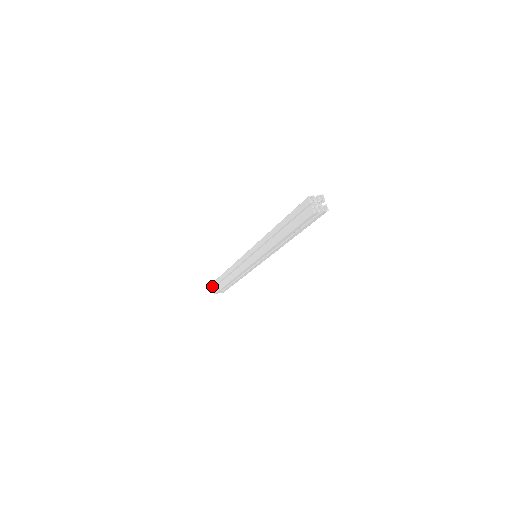
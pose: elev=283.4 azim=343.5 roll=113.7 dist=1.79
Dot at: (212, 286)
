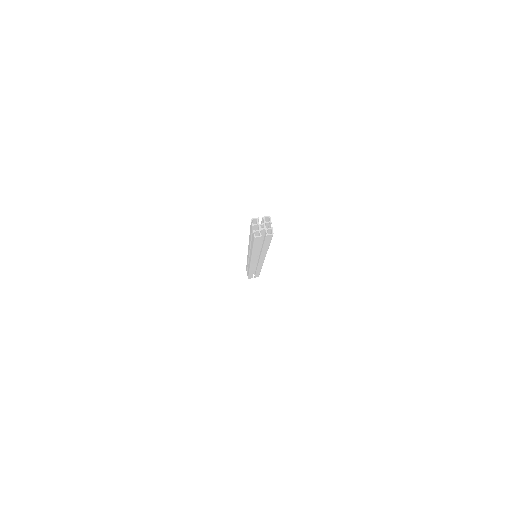
Dot at: (246, 270)
